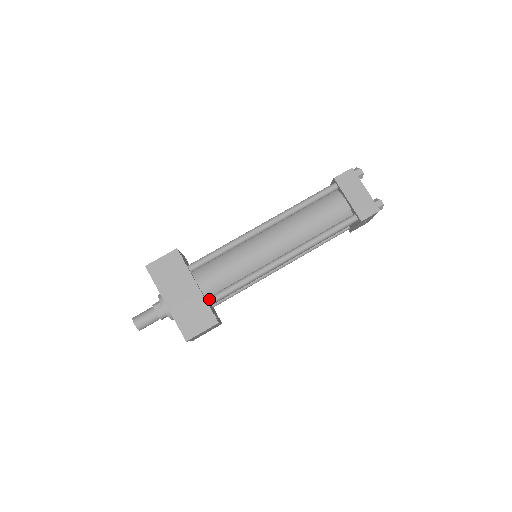
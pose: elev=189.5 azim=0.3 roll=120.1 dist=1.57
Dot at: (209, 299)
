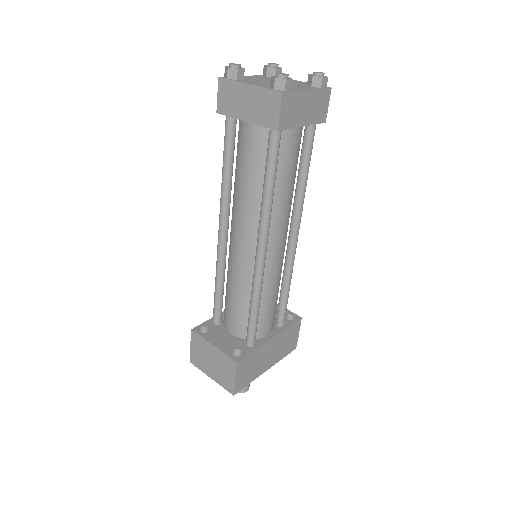
Dot at: (282, 325)
